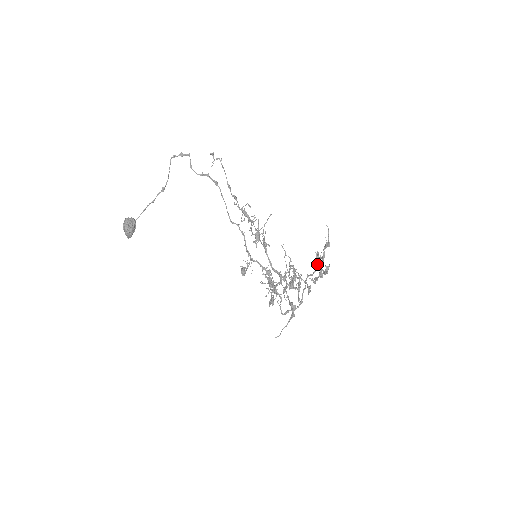
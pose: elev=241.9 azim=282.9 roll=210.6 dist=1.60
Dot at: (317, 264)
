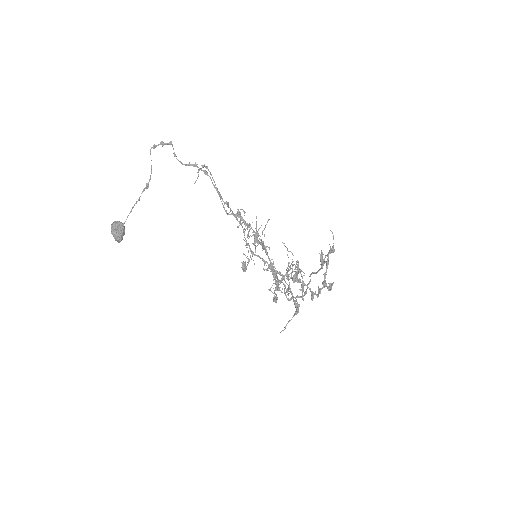
Dot at: (321, 265)
